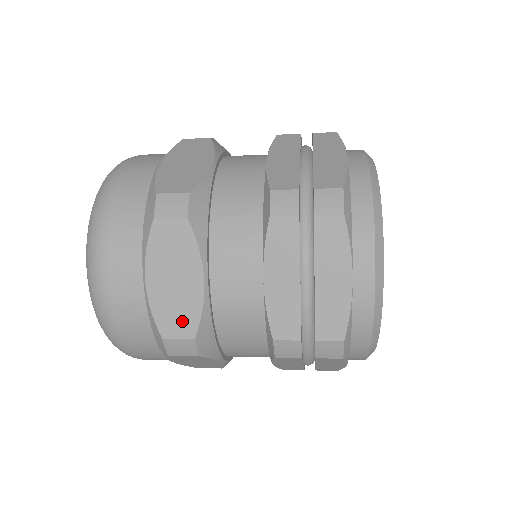
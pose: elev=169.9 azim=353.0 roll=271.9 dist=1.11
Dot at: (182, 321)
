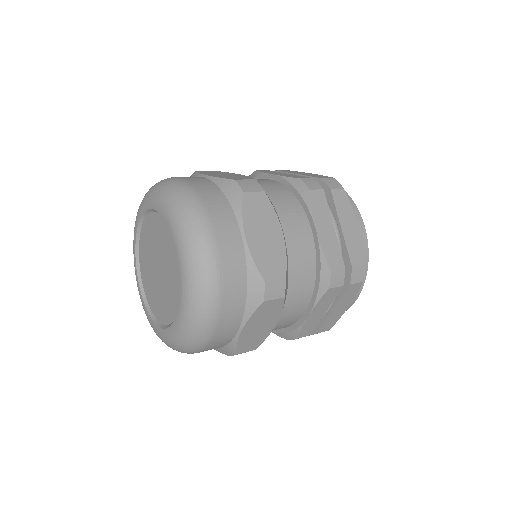
Dot at: (253, 344)
